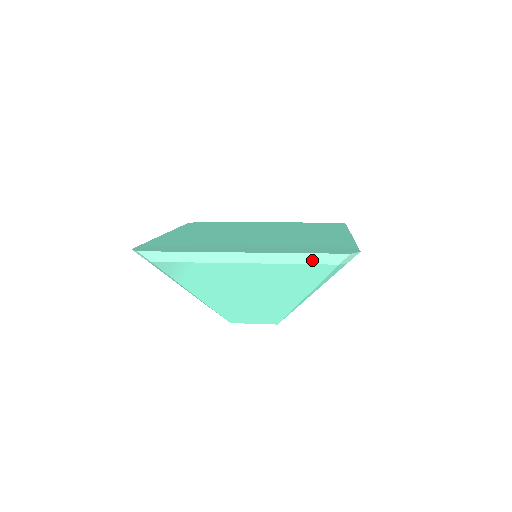
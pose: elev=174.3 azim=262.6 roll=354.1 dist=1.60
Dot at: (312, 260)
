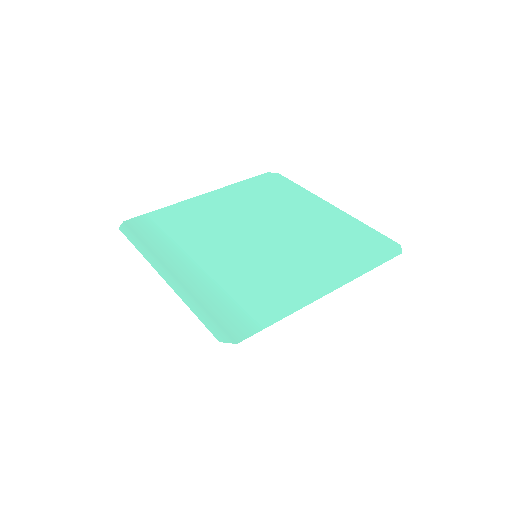
Dot at: occluded
